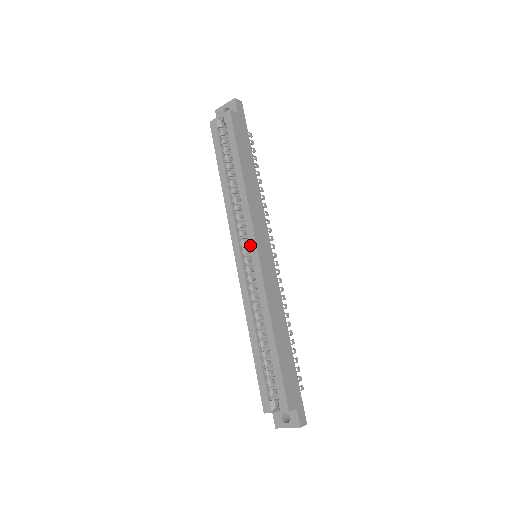
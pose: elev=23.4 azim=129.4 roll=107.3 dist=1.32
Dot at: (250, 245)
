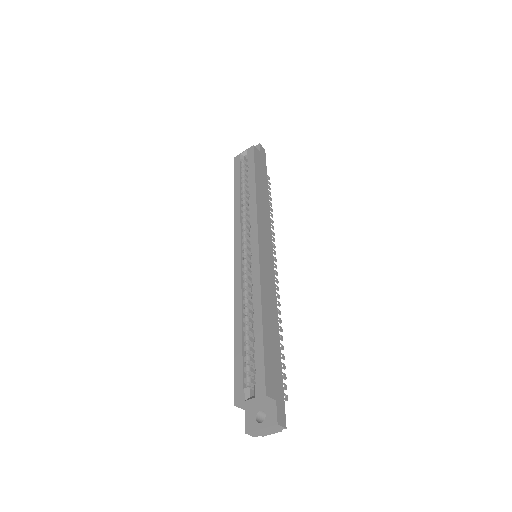
Dot at: (252, 237)
